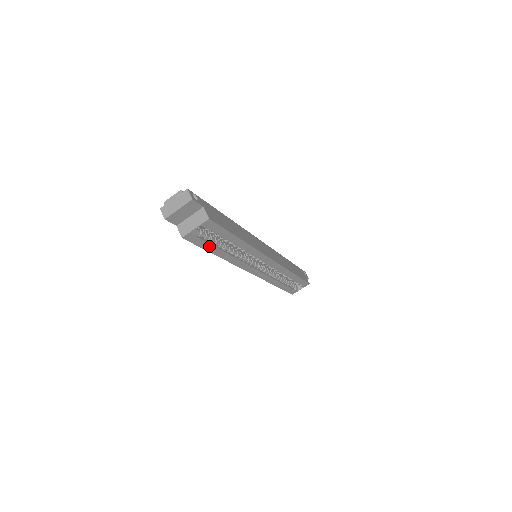
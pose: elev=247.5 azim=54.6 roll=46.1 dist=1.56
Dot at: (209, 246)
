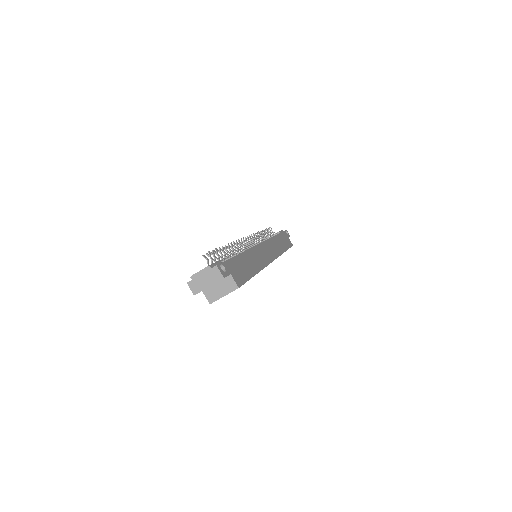
Dot at: occluded
